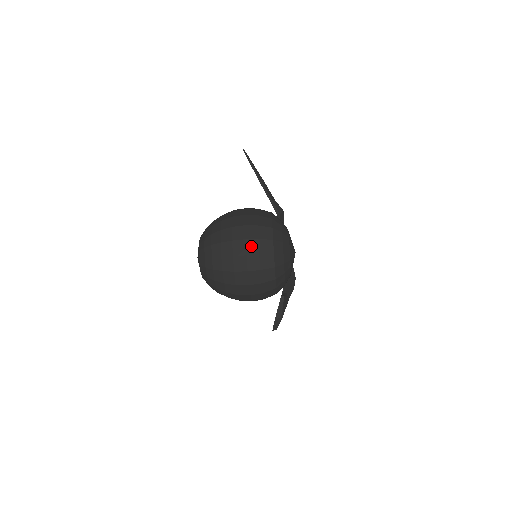
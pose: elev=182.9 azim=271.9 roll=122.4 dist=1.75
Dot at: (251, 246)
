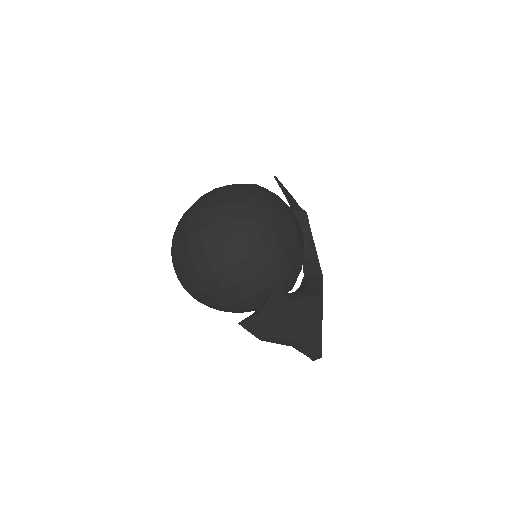
Dot at: (210, 200)
